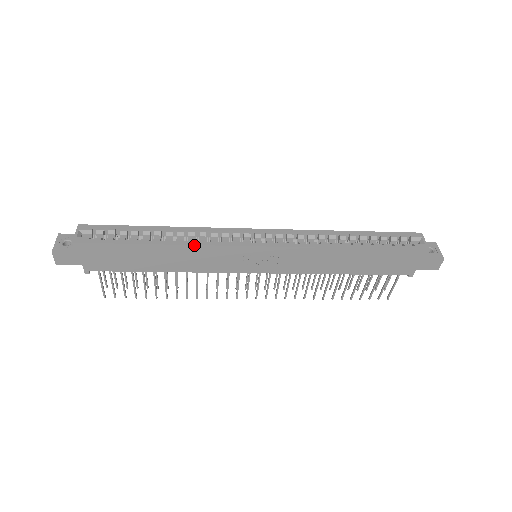
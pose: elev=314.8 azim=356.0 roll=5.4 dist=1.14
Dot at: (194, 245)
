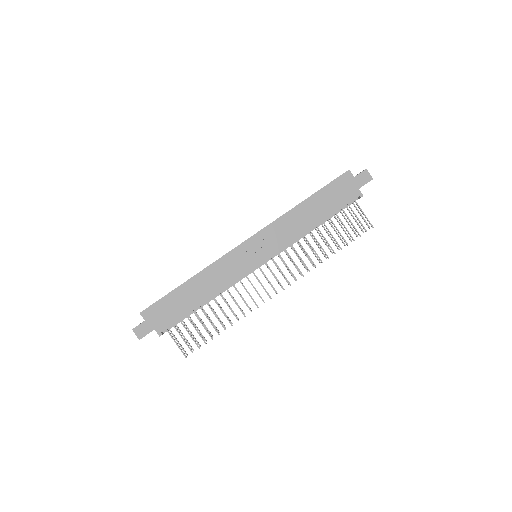
Dot at: (208, 266)
